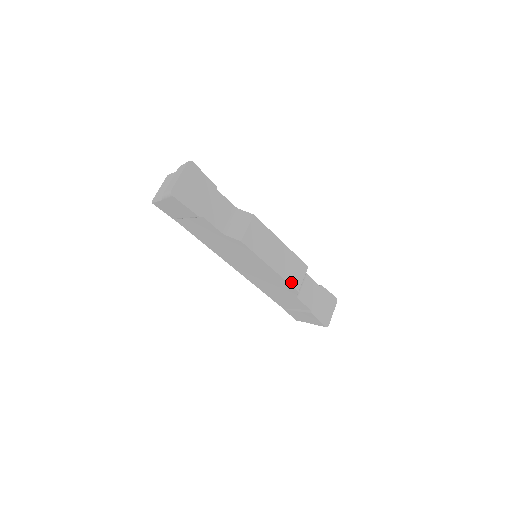
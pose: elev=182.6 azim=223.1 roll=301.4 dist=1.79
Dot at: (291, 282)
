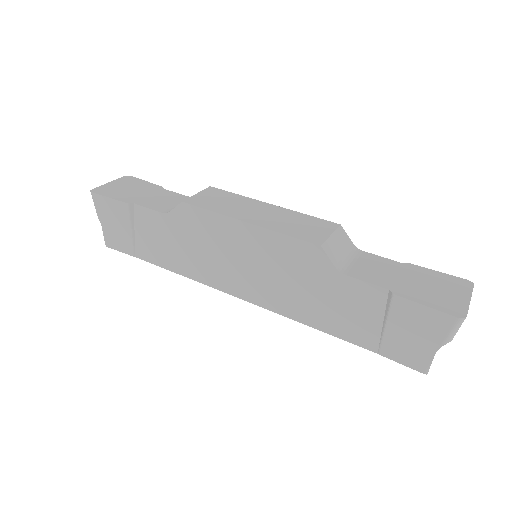
Dot at: (298, 236)
